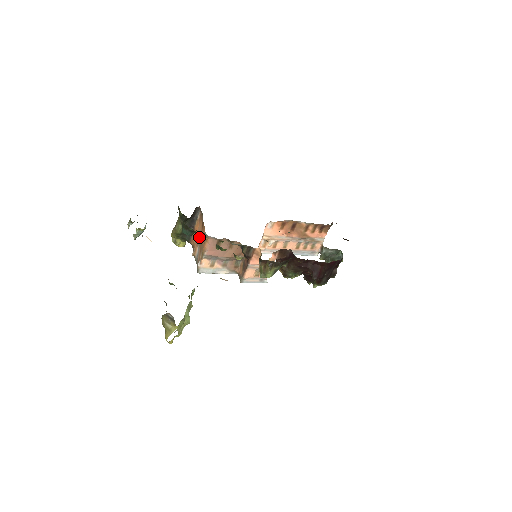
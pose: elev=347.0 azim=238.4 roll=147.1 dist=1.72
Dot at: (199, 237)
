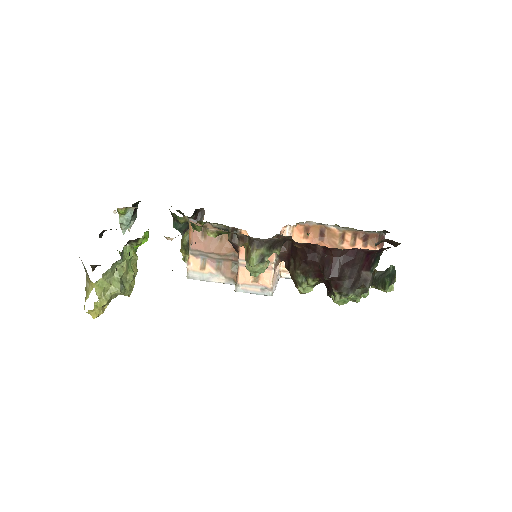
Dot at: occluded
